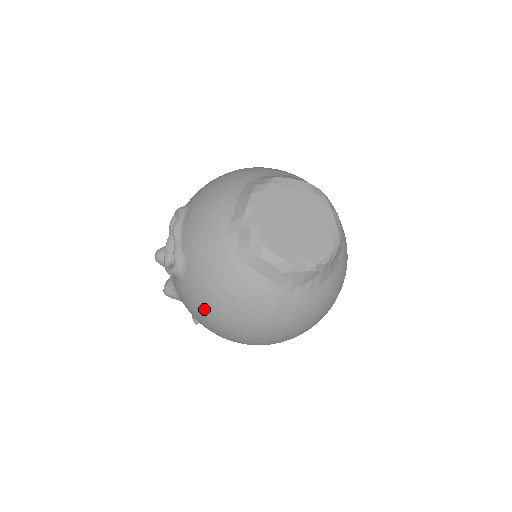
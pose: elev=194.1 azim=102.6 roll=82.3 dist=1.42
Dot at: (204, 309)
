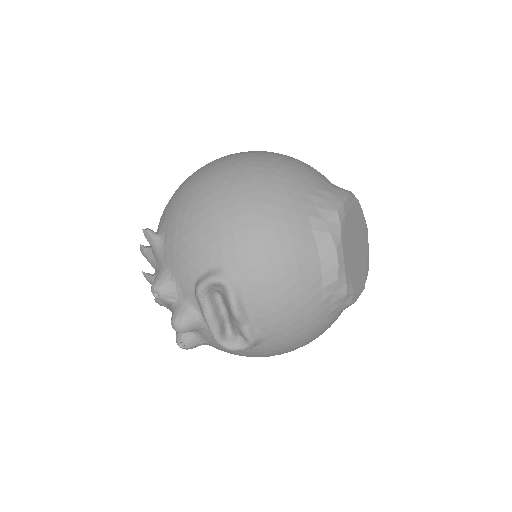
Dot at: occluded
